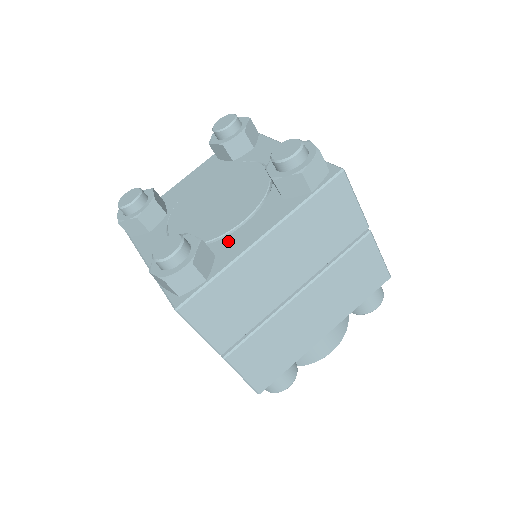
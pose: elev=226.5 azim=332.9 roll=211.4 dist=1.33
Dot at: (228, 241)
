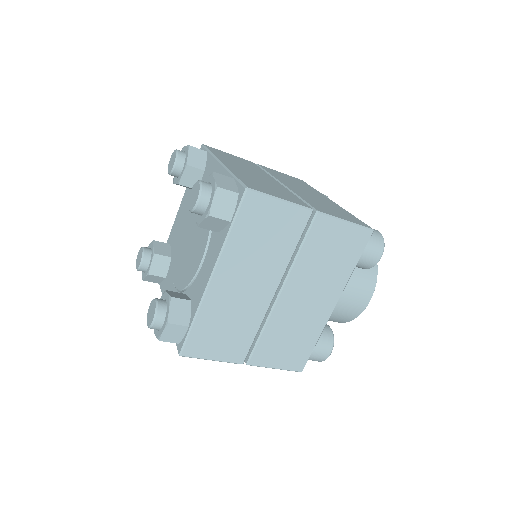
Dot at: (196, 284)
